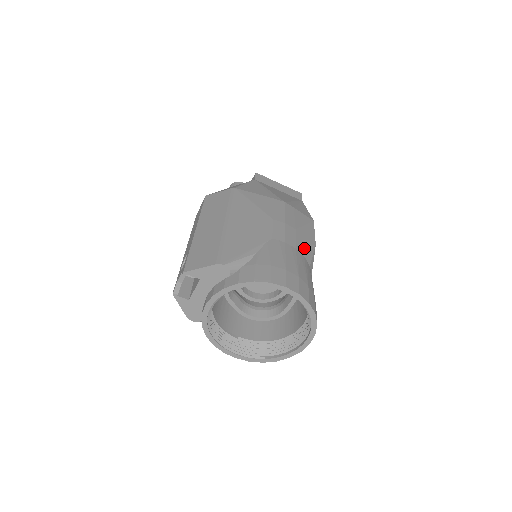
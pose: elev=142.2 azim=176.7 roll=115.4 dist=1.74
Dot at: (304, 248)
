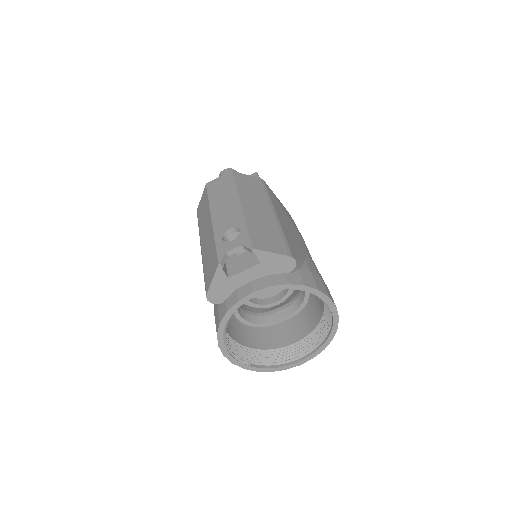
Dot at: occluded
